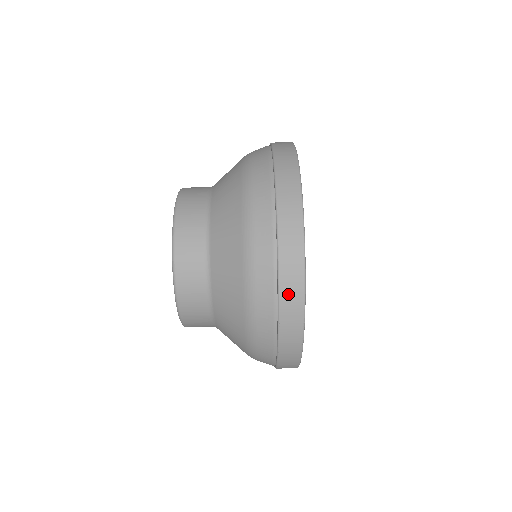
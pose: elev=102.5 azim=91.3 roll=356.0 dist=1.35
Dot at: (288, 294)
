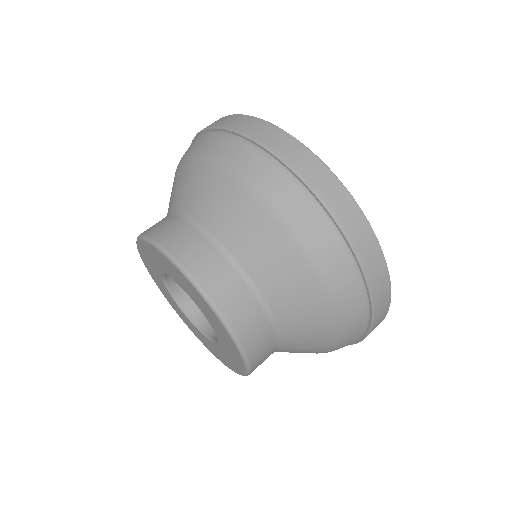
Dot at: (373, 271)
